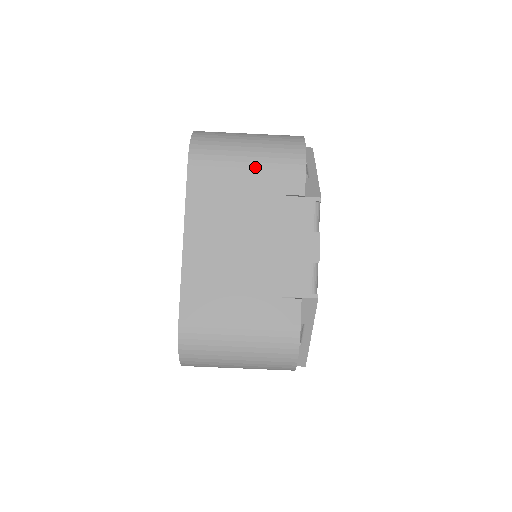
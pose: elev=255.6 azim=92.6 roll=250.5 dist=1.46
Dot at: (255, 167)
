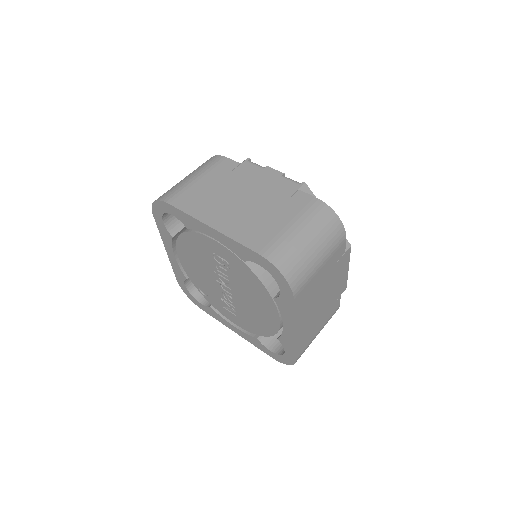
Dot at: (203, 176)
